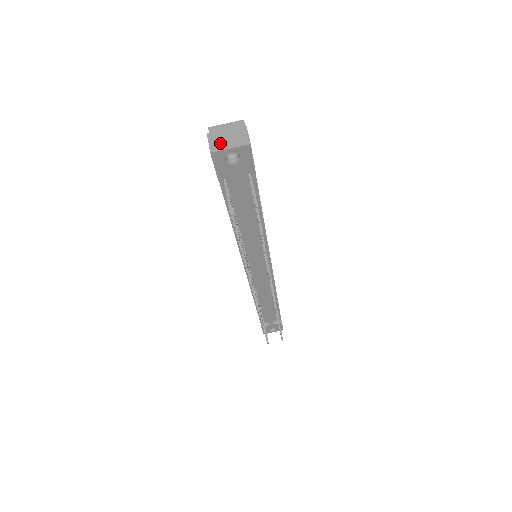
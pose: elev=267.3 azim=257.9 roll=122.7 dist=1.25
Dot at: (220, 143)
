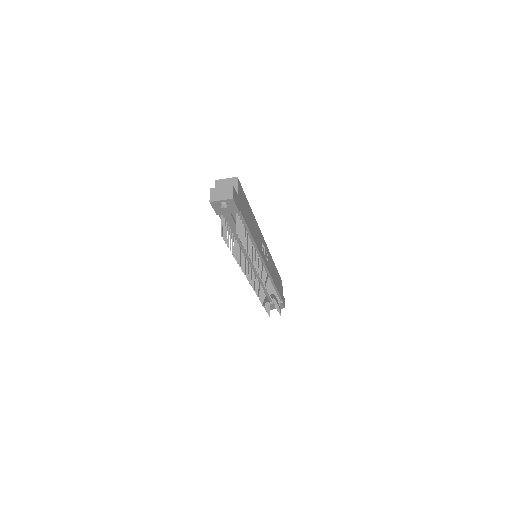
Dot at: (216, 196)
